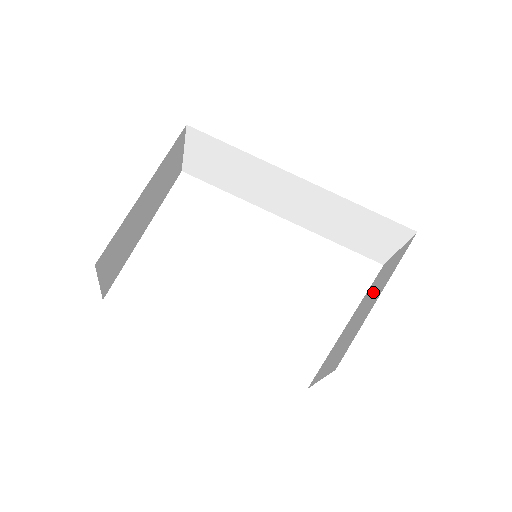
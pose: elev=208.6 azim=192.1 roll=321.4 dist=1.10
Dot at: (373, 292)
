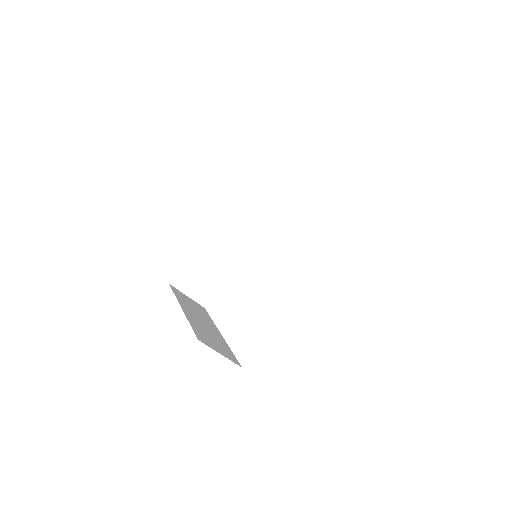
Dot at: occluded
